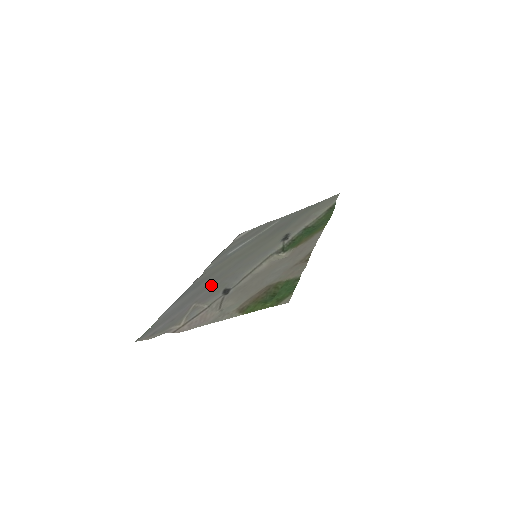
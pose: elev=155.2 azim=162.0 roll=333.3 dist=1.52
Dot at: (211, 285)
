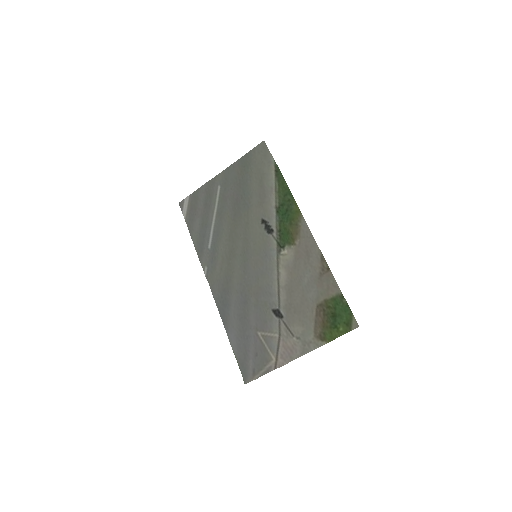
Dot at: (249, 305)
